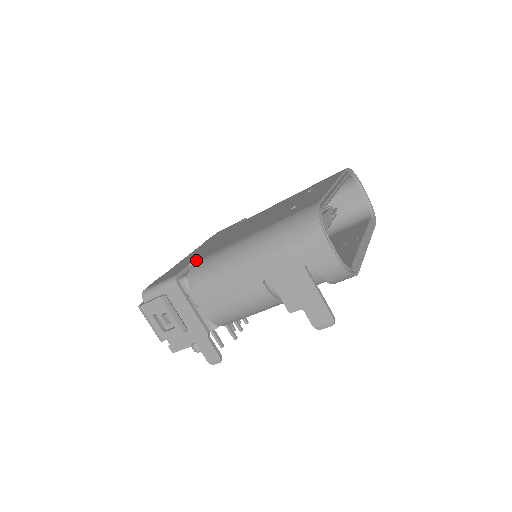
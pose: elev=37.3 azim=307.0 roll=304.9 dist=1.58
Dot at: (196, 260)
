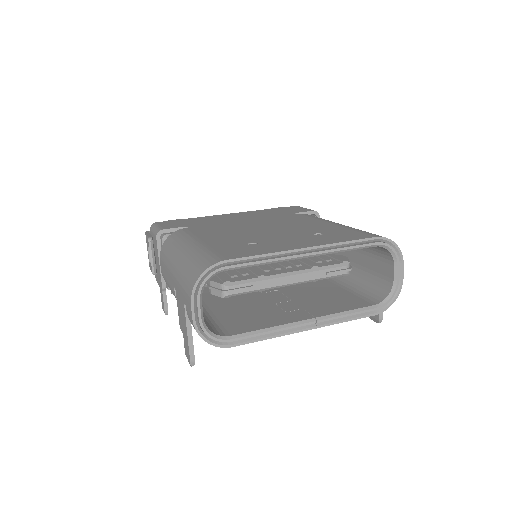
Dot at: (188, 227)
